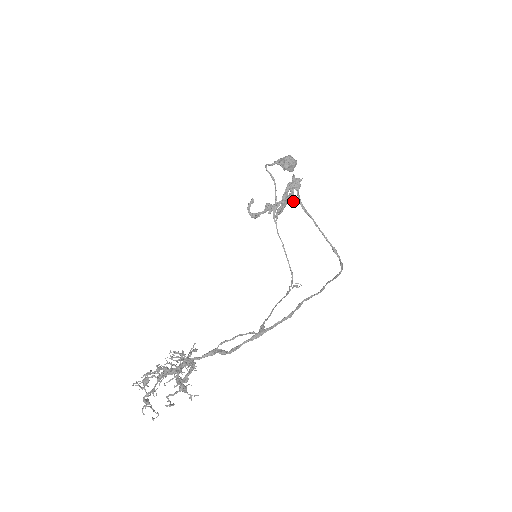
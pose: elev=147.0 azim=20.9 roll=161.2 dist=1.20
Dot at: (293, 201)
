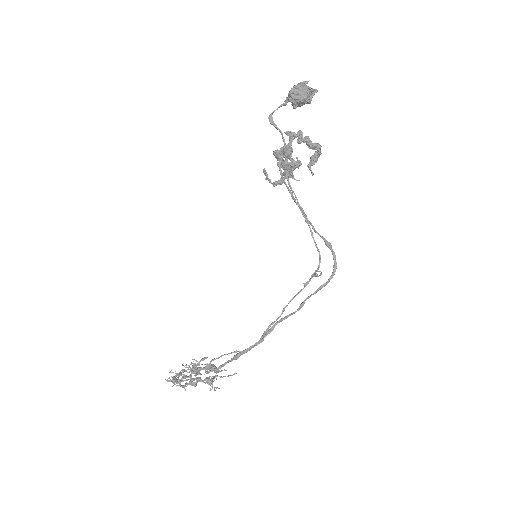
Dot at: (320, 147)
